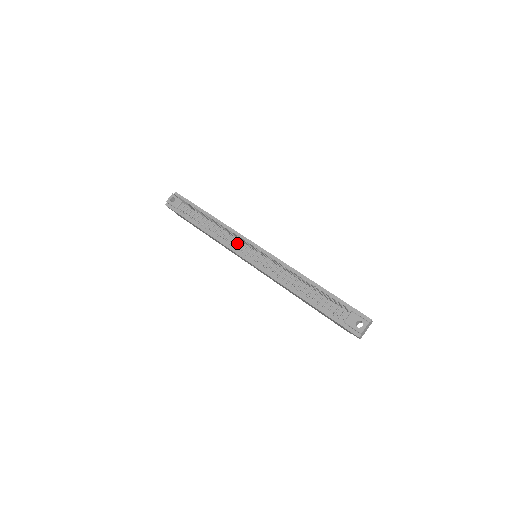
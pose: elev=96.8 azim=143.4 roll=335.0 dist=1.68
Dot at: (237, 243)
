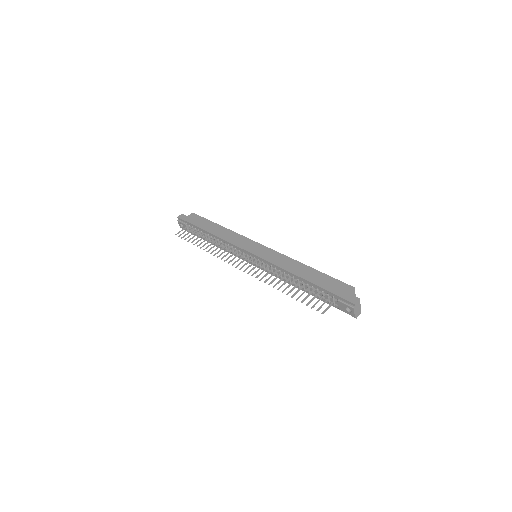
Dot at: (237, 252)
